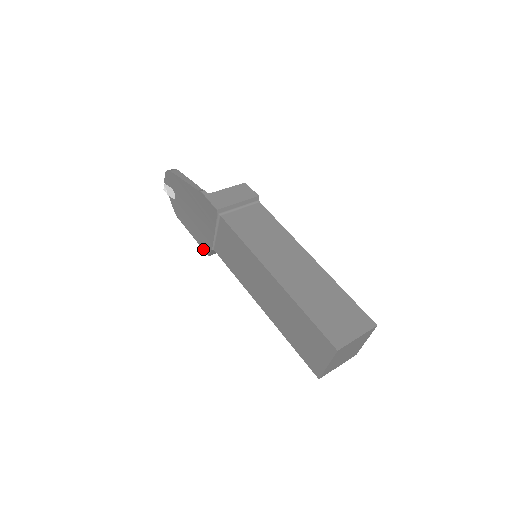
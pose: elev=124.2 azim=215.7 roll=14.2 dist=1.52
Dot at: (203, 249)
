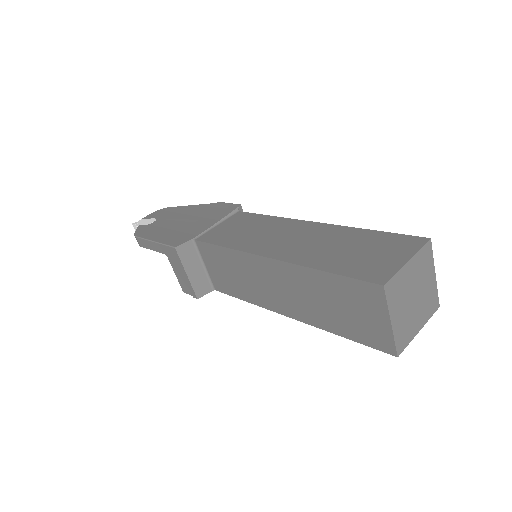
Dot at: (170, 244)
